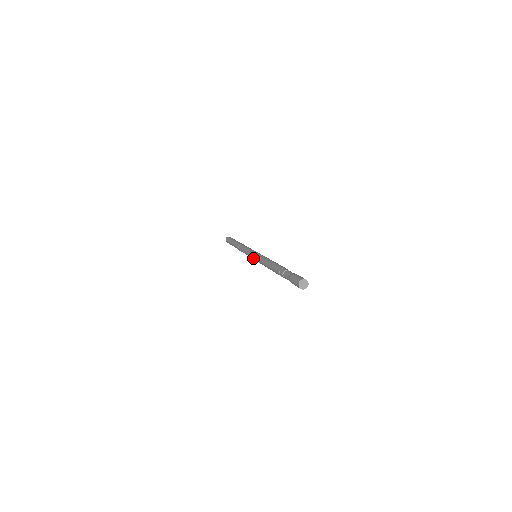
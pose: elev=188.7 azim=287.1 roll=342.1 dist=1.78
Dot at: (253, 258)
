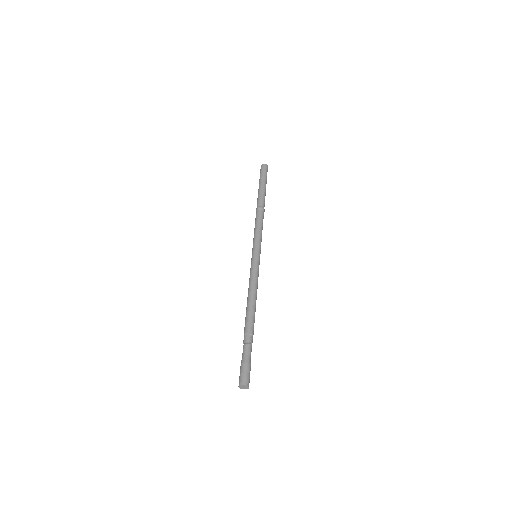
Dot at: occluded
